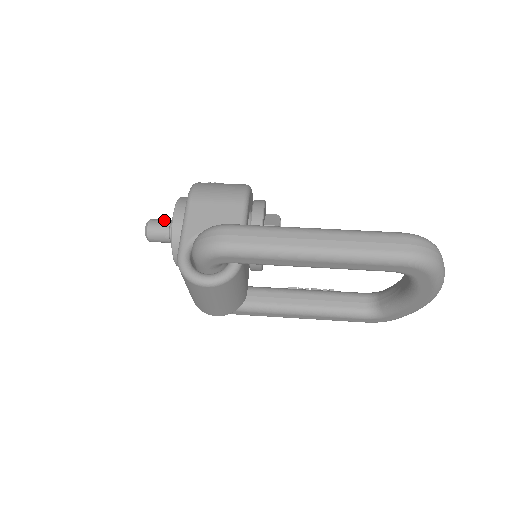
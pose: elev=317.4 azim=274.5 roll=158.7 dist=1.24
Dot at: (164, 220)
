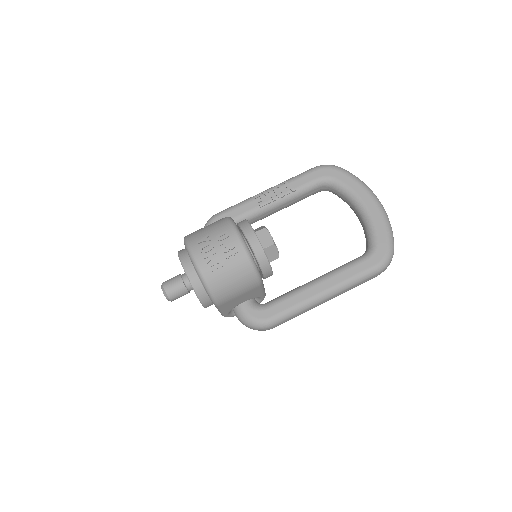
Dot at: (181, 292)
